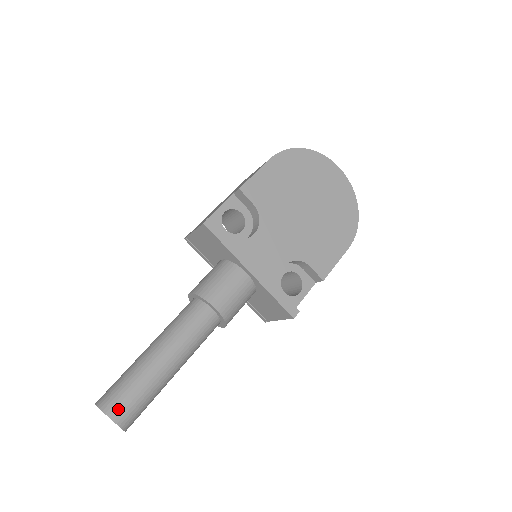
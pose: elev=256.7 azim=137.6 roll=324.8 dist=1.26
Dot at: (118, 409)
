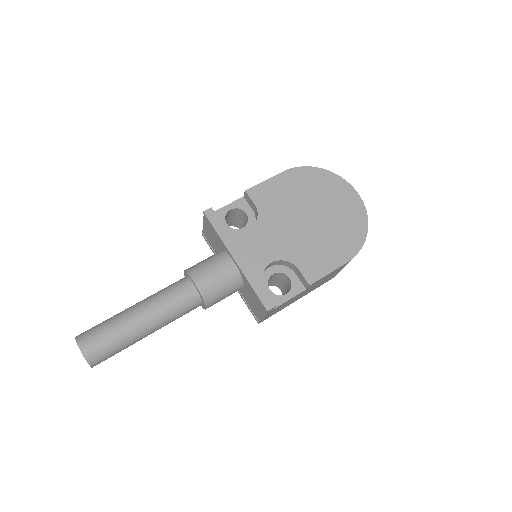
Dot at: (87, 342)
